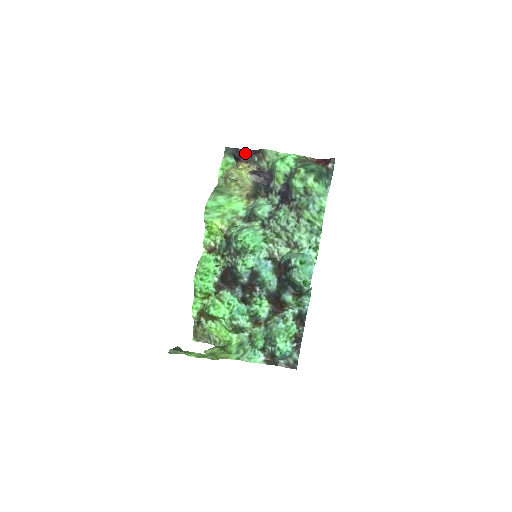
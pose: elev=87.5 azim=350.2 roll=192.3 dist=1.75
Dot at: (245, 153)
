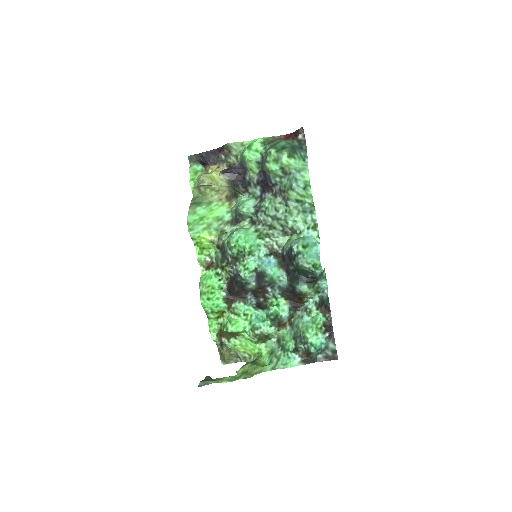
Dot at: (210, 155)
